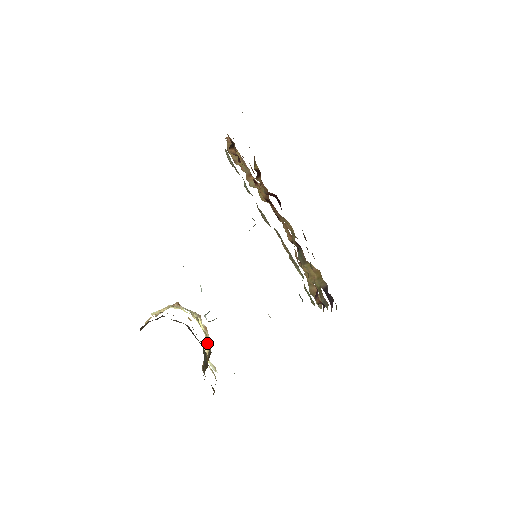
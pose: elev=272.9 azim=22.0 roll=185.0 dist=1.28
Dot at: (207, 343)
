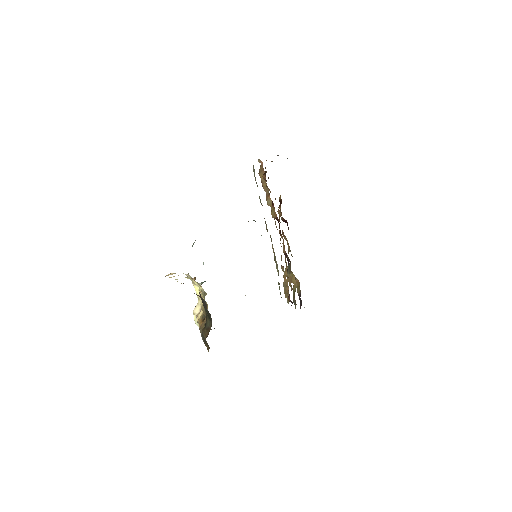
Dot at: (198, 306)
